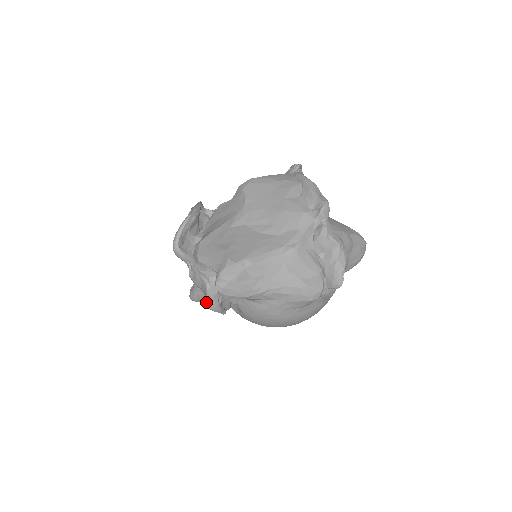
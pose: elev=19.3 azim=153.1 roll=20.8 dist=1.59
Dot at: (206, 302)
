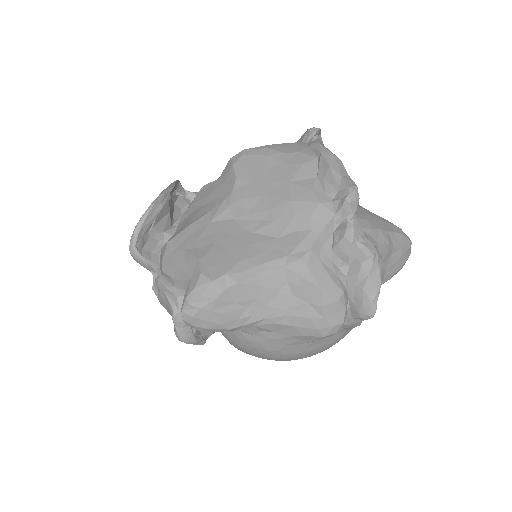
Dot at: (174, 330)
